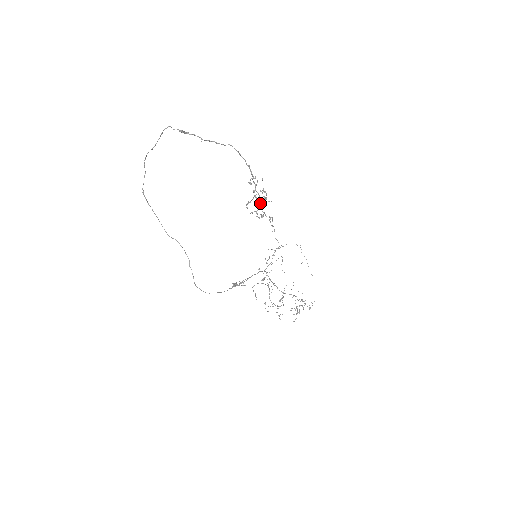
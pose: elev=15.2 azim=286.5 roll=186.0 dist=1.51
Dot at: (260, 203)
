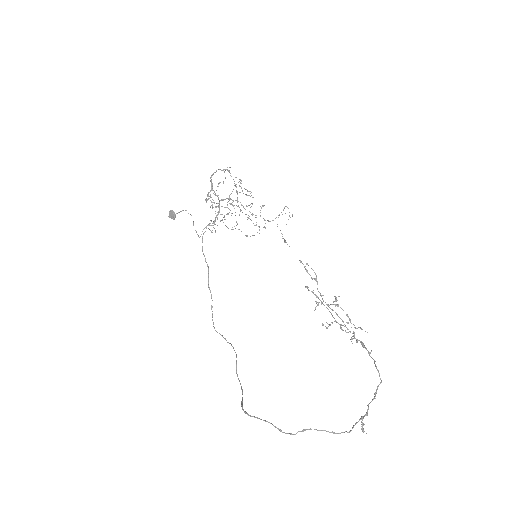
Dot at: occluded
